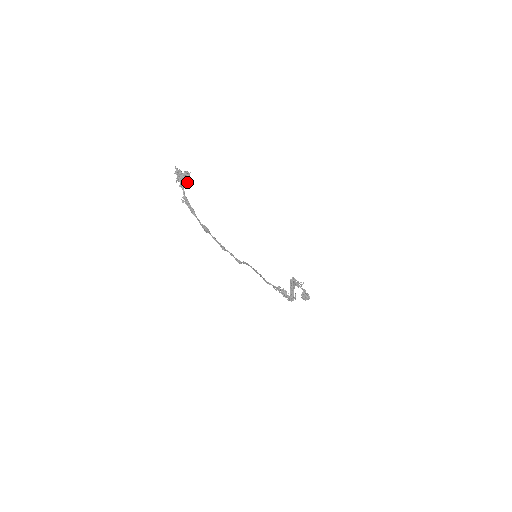
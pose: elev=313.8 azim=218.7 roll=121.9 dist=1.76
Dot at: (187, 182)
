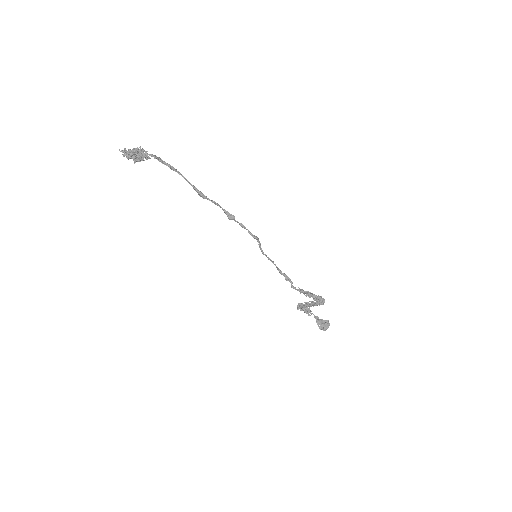
Dot at: occluded
